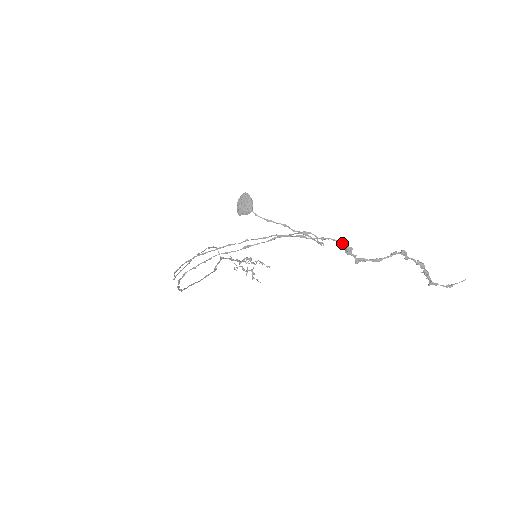
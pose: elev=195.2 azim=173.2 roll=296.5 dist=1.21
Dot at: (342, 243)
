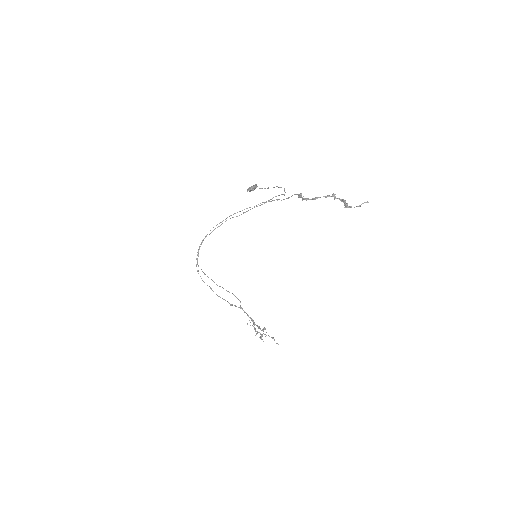
Dot at: (298, 194)
